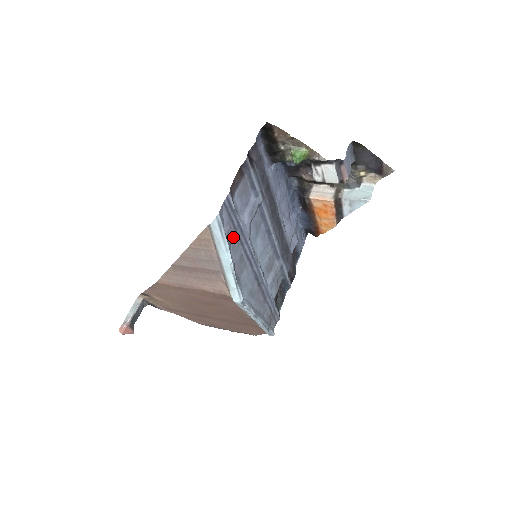
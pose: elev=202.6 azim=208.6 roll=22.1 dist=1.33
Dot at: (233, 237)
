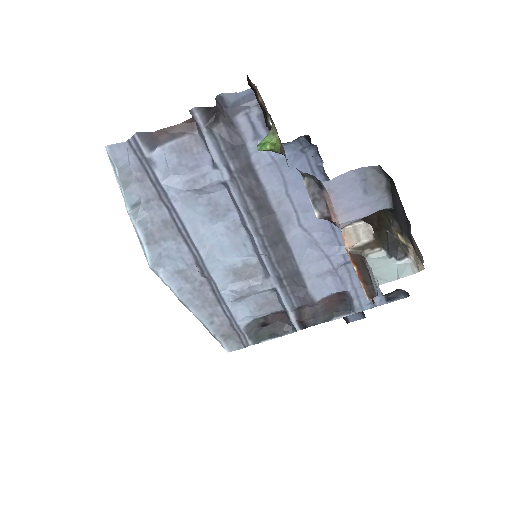
Dot at: (149, 190)
